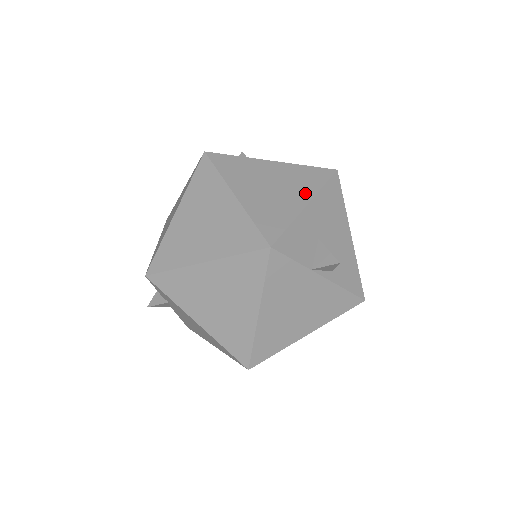
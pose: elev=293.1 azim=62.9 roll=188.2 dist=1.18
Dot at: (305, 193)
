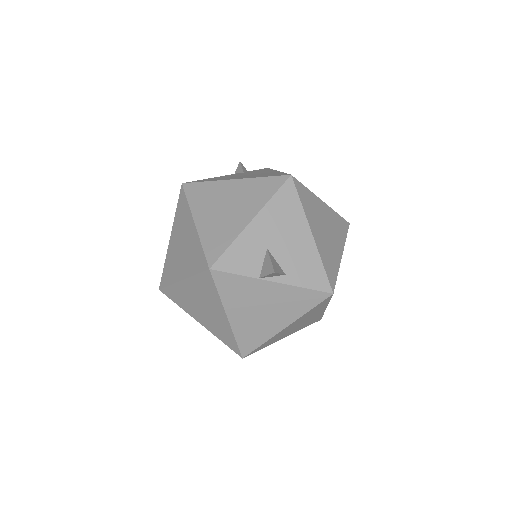
Dot at: (253, 208)
